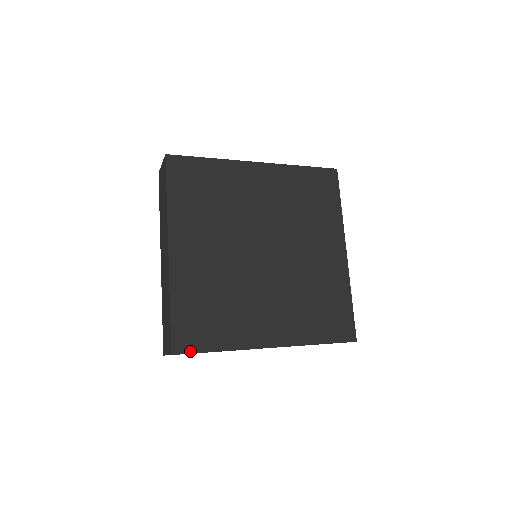
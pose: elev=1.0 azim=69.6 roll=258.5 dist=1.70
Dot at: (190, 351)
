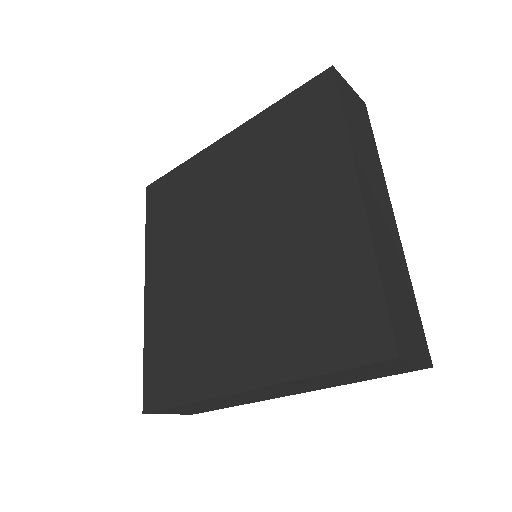
Dot at: (158, 407)
